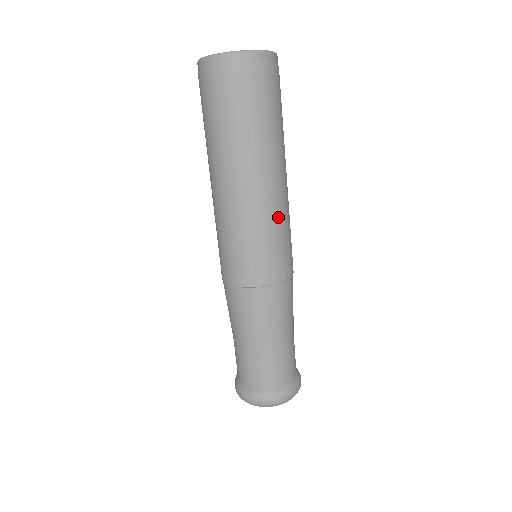
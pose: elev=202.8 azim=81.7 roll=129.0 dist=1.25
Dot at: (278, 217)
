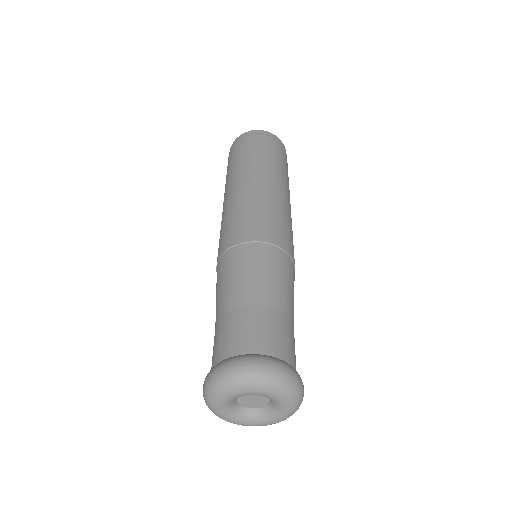
Dot at: (253, 199)
